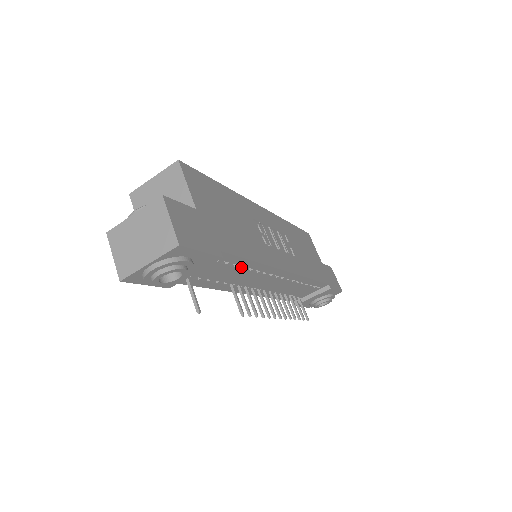
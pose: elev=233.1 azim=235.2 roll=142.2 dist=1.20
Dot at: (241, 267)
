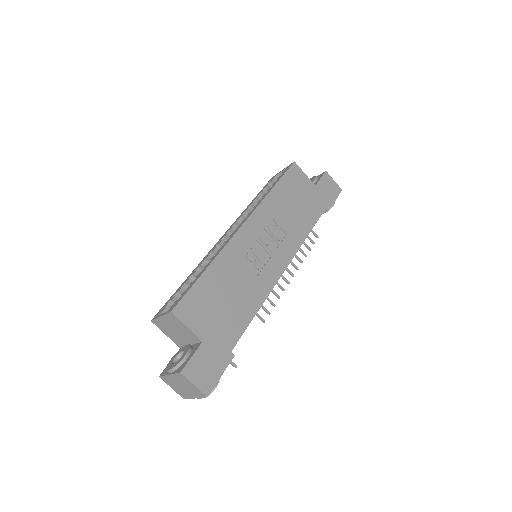
Dot at: occluded
